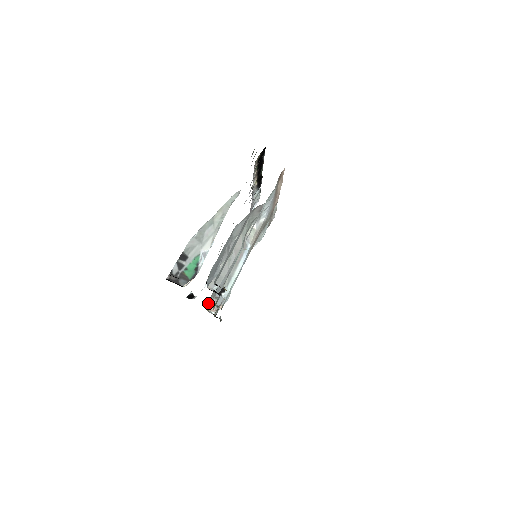
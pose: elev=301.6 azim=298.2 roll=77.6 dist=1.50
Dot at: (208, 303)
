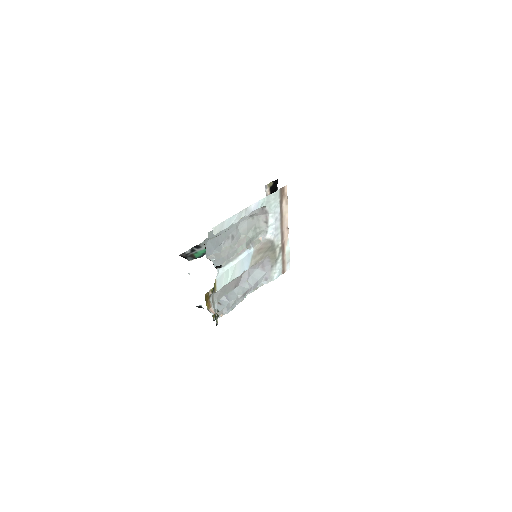
Dot at: (209, 300)
